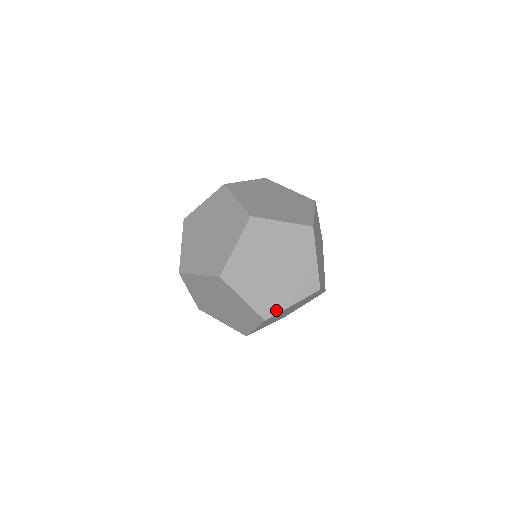
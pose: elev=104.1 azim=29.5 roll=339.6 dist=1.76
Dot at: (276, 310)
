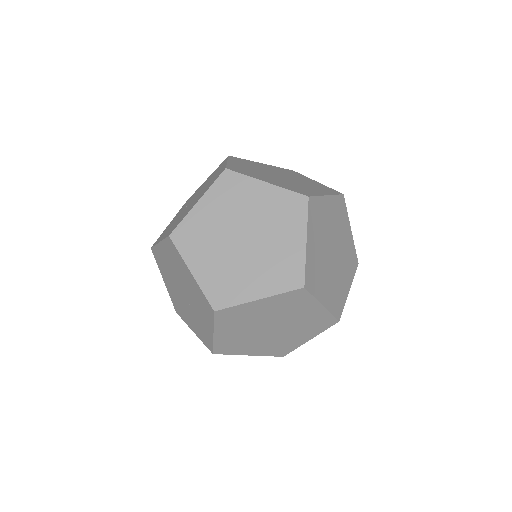
Dot at: (292, 348)
